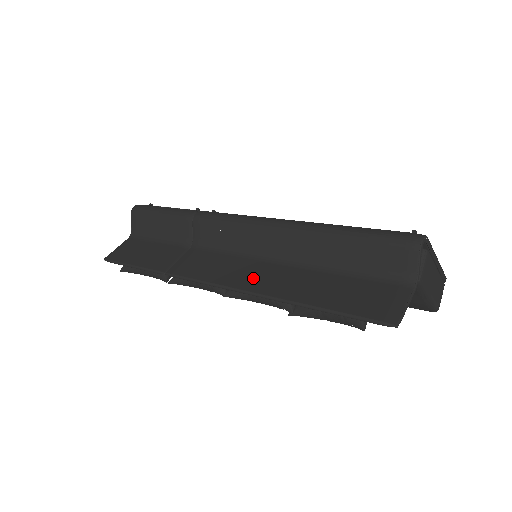
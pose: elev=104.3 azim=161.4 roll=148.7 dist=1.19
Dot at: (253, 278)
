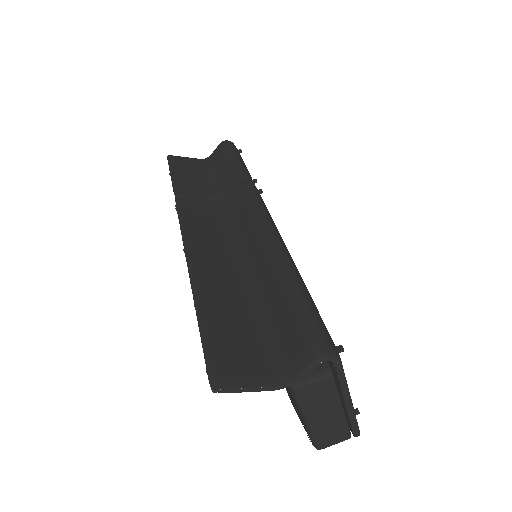
Dot at: (207, 255)
